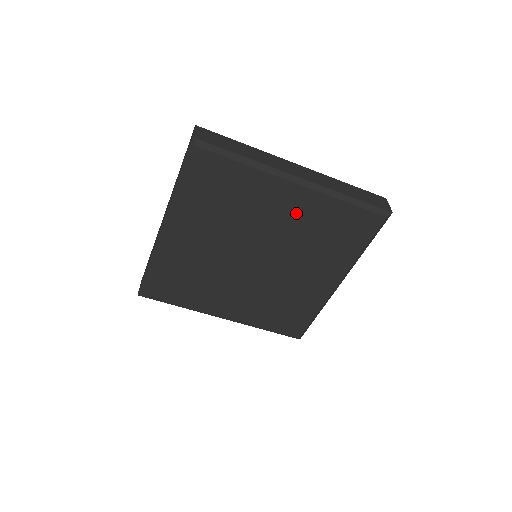
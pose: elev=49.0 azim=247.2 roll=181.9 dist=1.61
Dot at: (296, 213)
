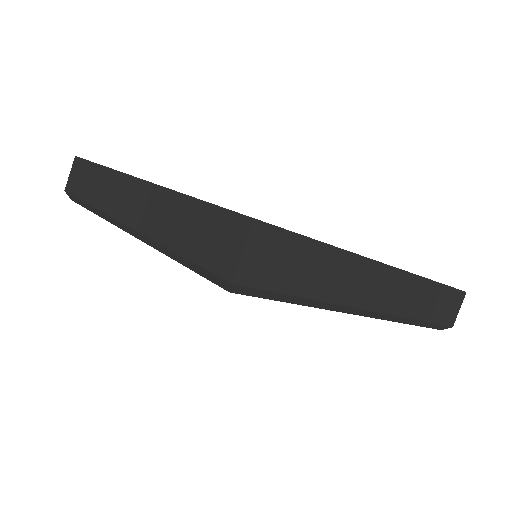
Dot at: occluded
